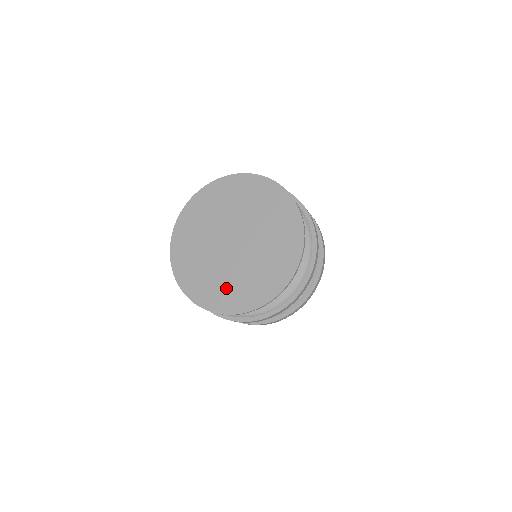
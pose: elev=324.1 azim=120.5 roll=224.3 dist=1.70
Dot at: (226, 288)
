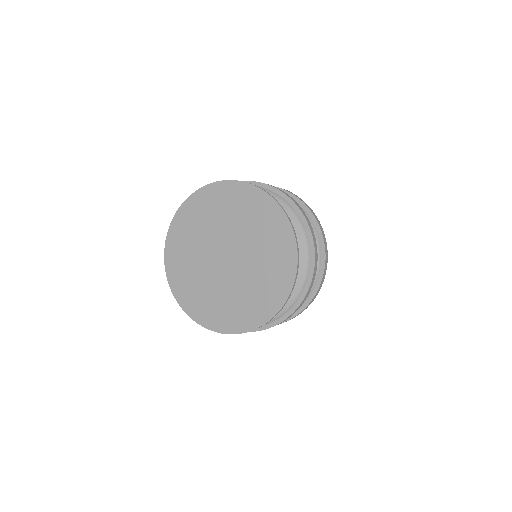
Dot at: (214, 304)
